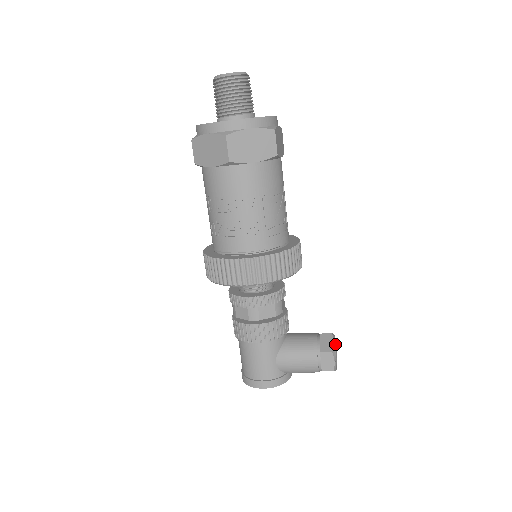
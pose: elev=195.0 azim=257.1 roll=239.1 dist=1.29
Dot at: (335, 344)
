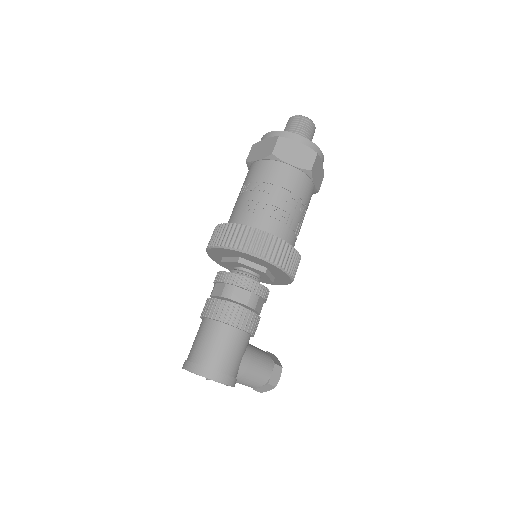
Dot at: occluded
